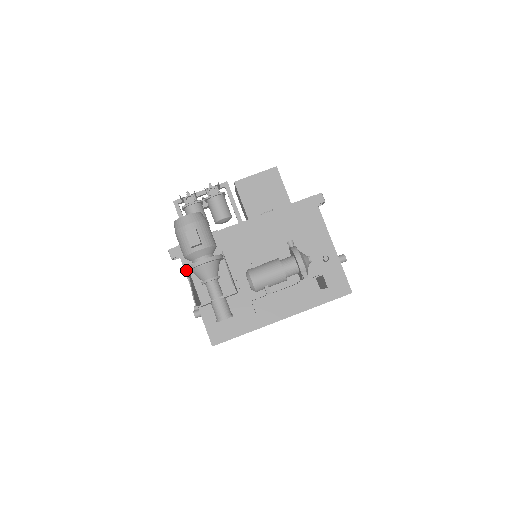
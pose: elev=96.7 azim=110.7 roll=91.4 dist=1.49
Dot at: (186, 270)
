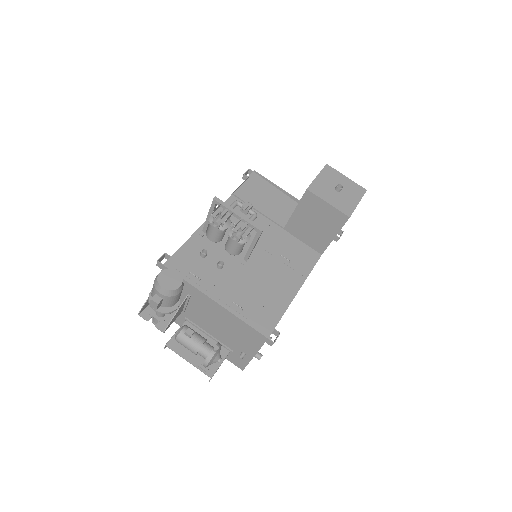
Dot at: (149, 294)
